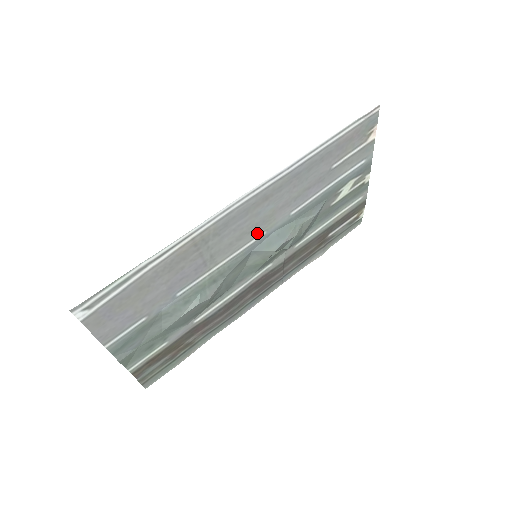
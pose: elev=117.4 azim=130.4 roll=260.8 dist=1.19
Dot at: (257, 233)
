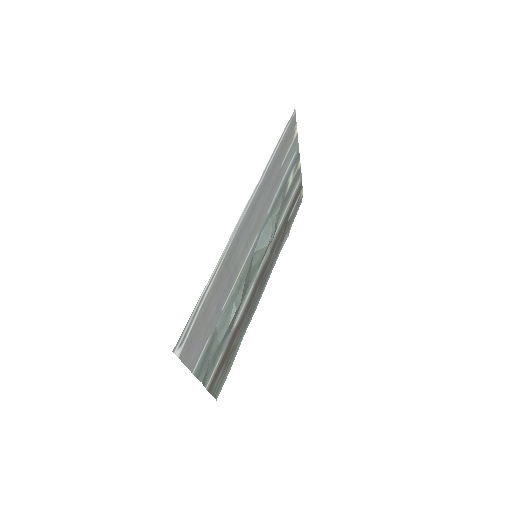
Dot at: (253, 238)
